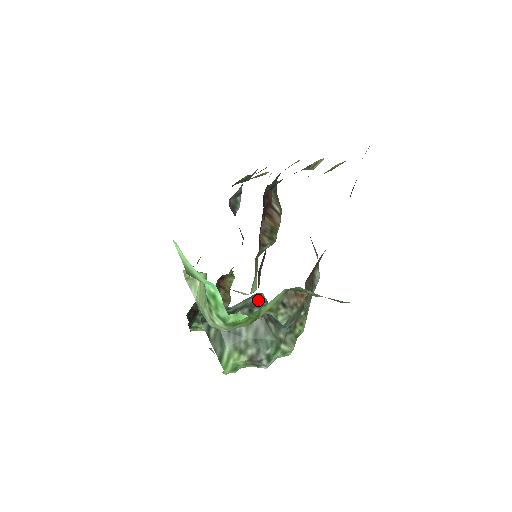
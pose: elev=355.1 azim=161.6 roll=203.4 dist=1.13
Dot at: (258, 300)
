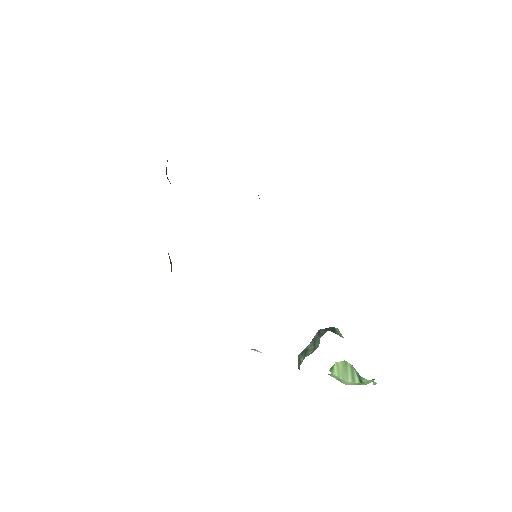
Dot at: occluded
